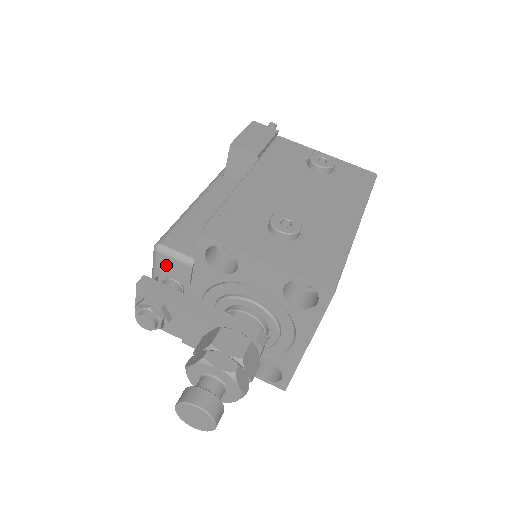
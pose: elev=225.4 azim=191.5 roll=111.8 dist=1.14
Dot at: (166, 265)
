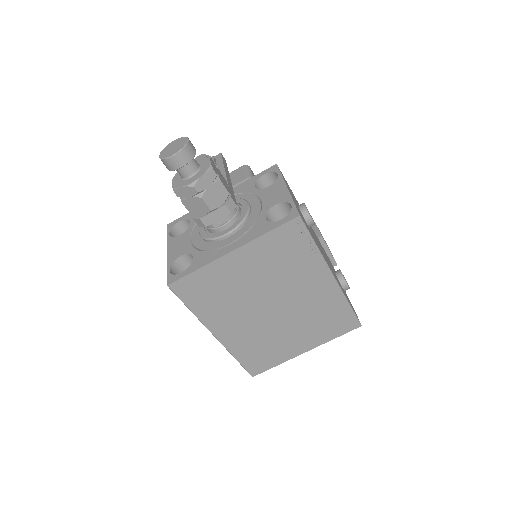
Dot at: (237, 173)
